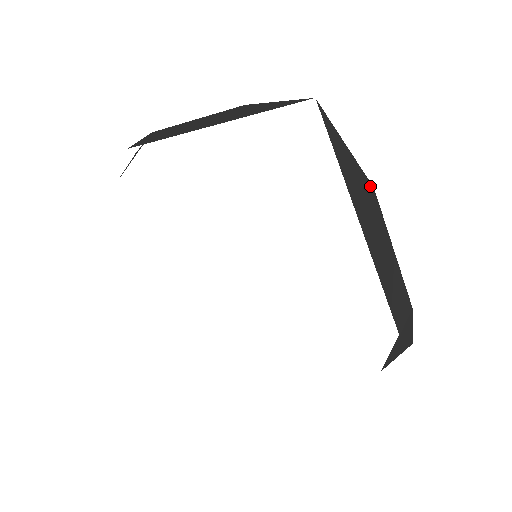
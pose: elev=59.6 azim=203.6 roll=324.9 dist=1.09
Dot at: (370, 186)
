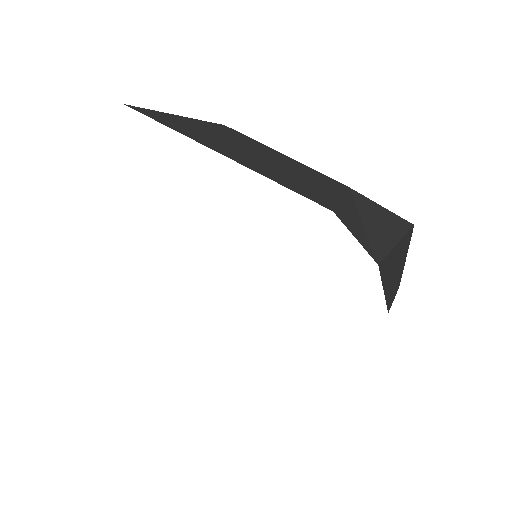
Dot at: (219, 126)
